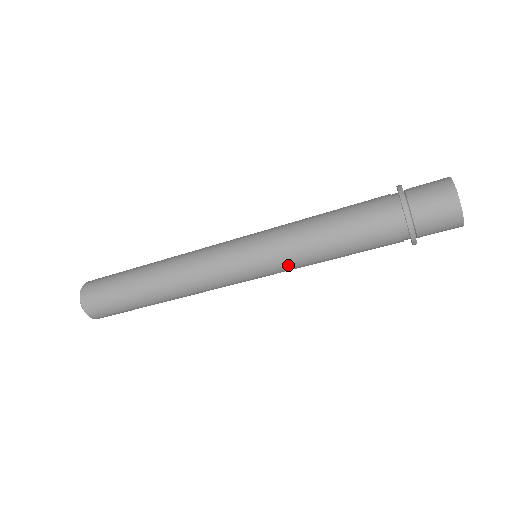
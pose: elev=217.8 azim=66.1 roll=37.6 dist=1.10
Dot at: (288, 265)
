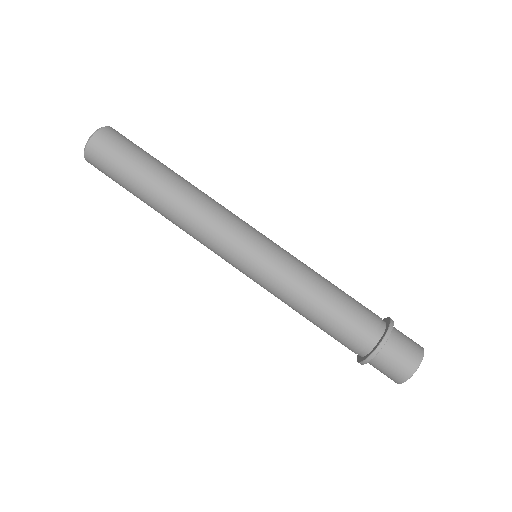
Dot at: (278, 282)
